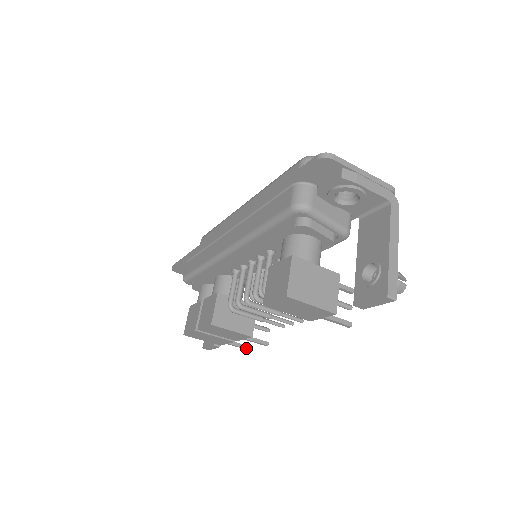
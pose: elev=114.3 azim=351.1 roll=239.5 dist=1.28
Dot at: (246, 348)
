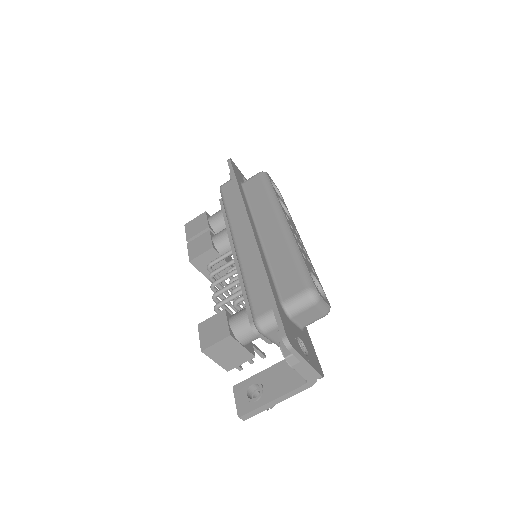
Dot at: occluded
